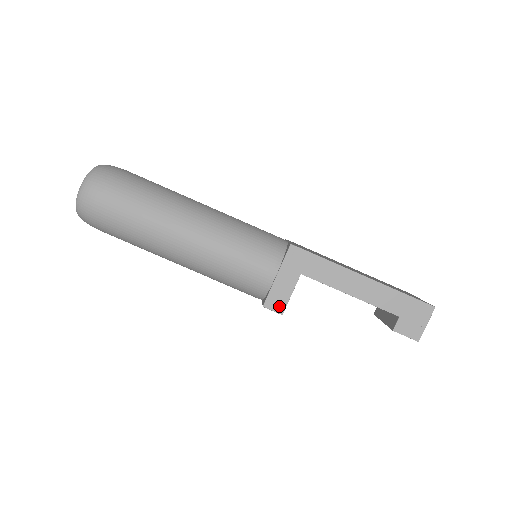
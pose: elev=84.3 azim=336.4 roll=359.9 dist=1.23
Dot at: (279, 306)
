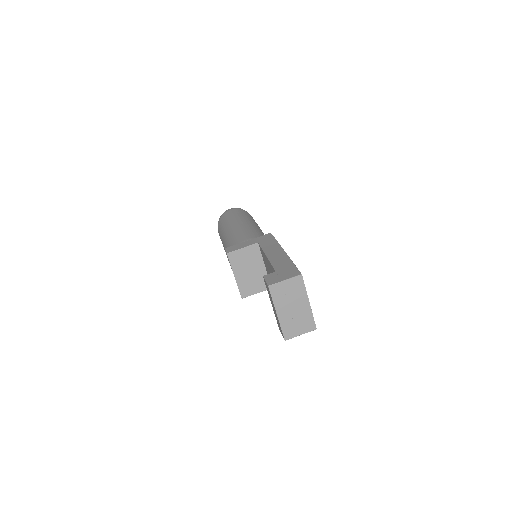
Dot at: (231, 250)
